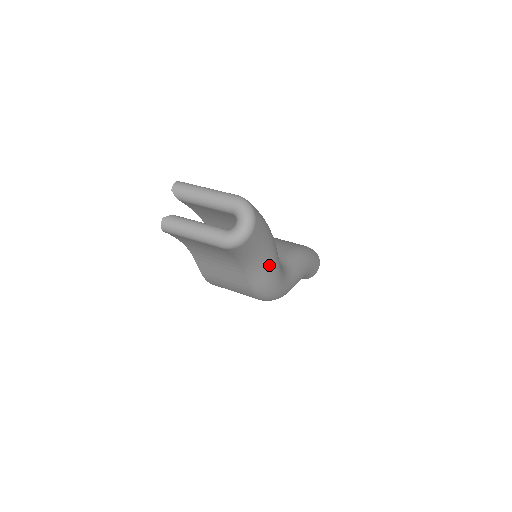
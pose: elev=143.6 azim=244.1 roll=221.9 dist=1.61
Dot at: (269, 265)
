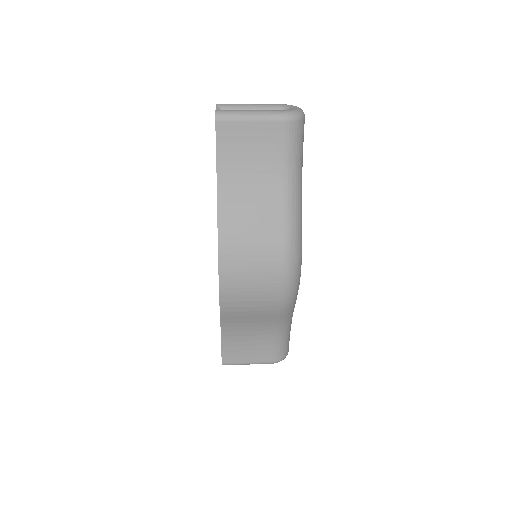
Dot at: (301, 197)
